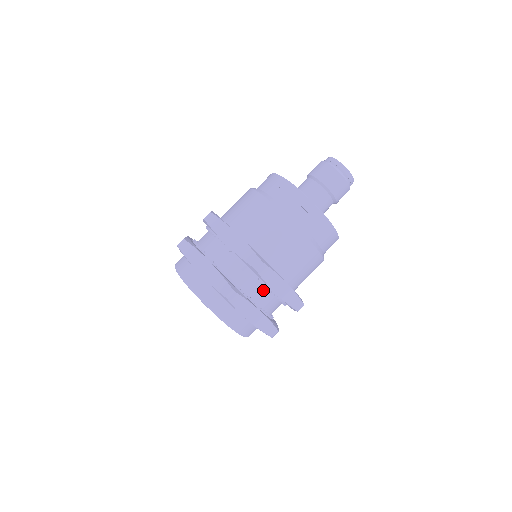
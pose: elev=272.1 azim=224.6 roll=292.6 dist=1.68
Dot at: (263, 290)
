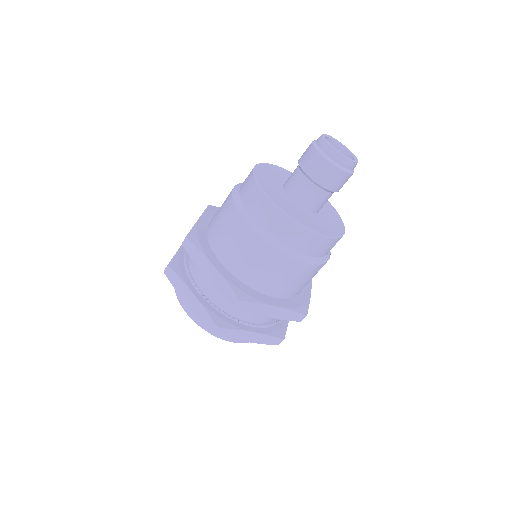
Dot at: occluded
